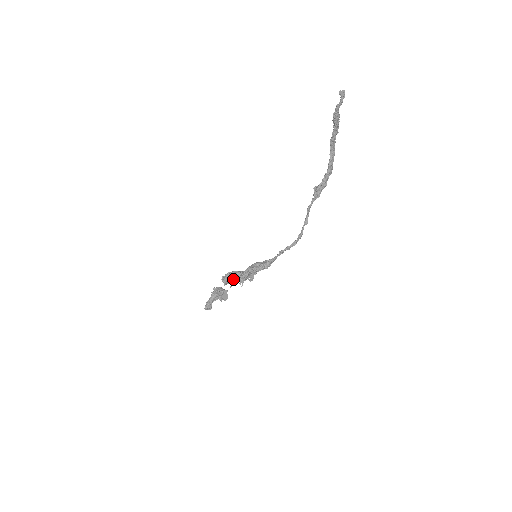
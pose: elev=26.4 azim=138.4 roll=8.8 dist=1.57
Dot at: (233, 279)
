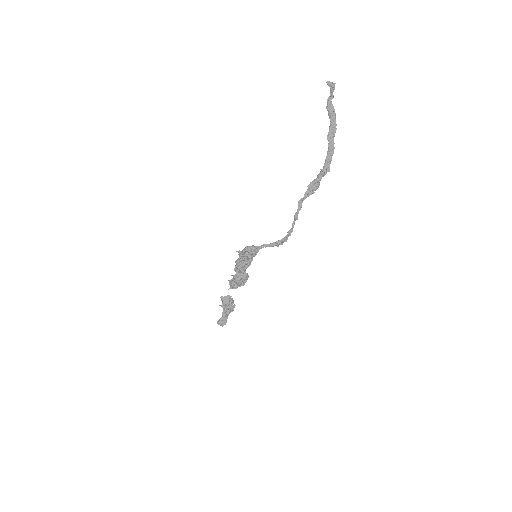
Dot at: (234, 279)
